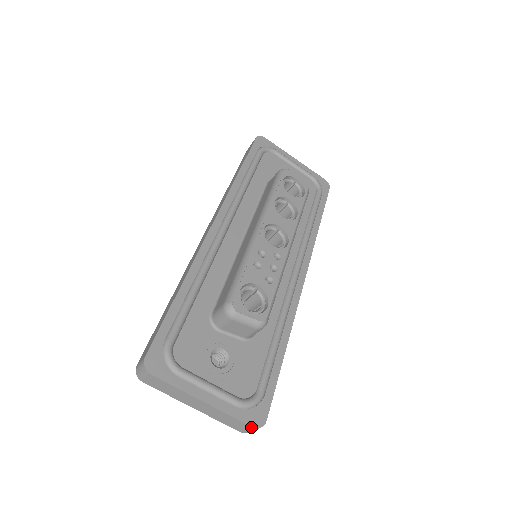
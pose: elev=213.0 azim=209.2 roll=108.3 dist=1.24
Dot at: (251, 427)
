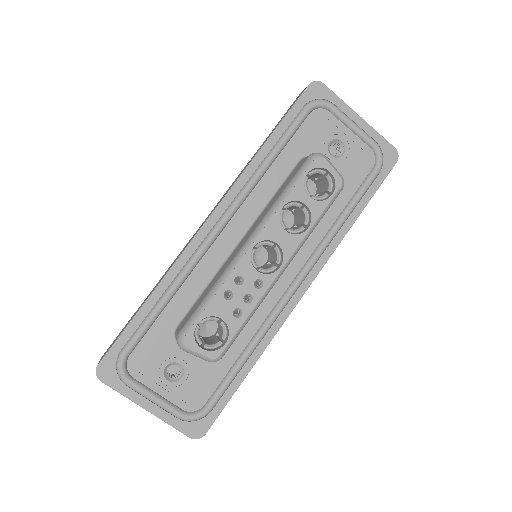
Dot at: (189, 437)
